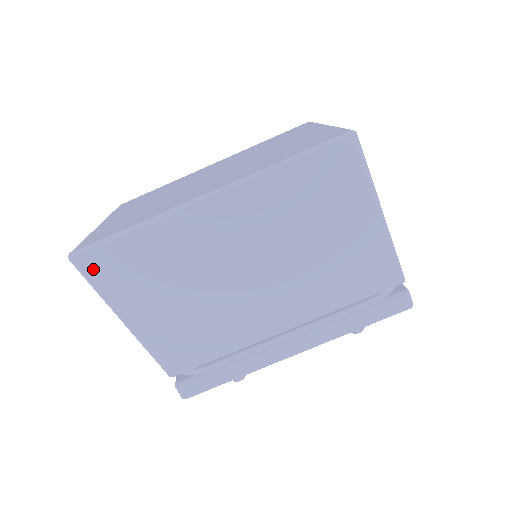
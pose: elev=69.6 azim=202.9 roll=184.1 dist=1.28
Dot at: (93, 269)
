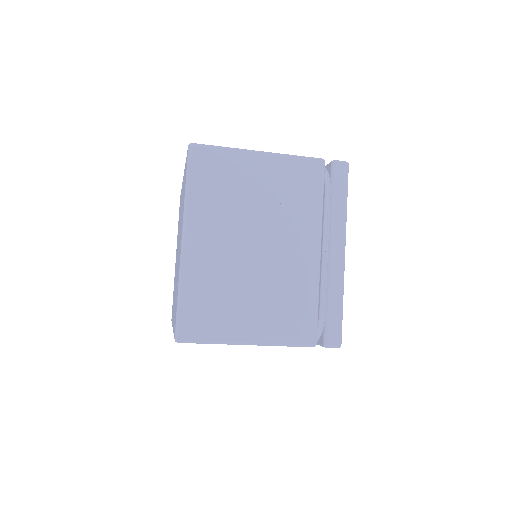
Dot at: occluded
